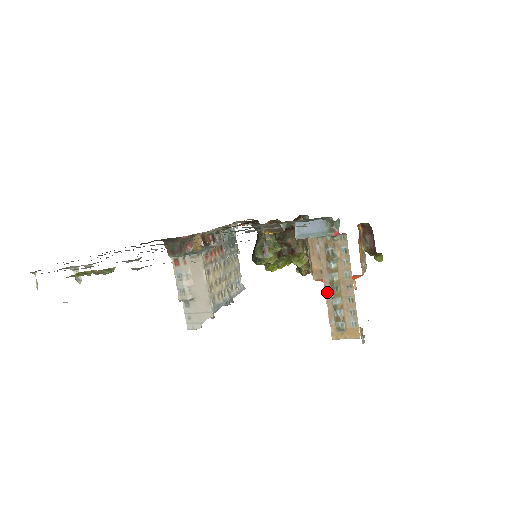
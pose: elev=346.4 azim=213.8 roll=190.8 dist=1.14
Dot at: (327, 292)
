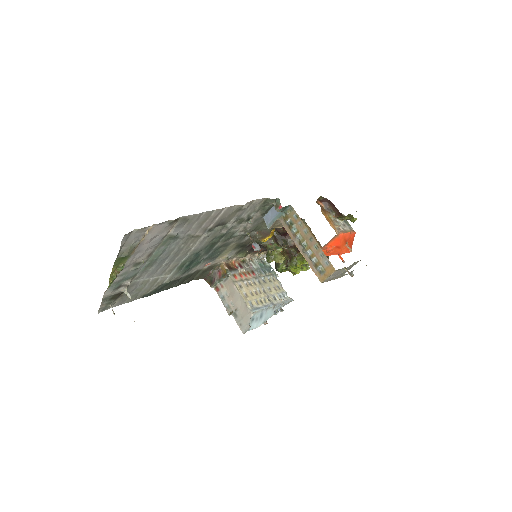
Dot at: (301, 251)
